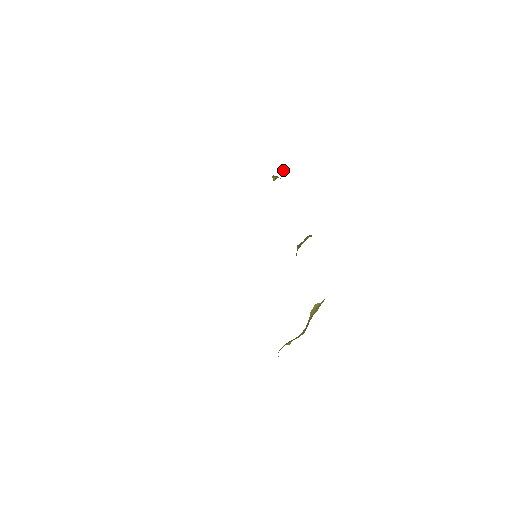
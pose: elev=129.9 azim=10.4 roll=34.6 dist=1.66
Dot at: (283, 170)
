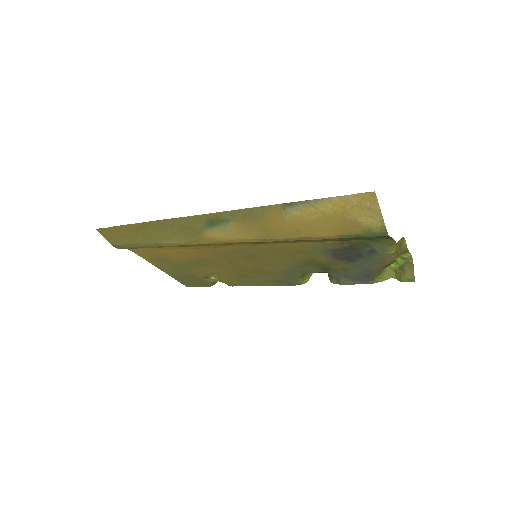
Dot at: occluded
